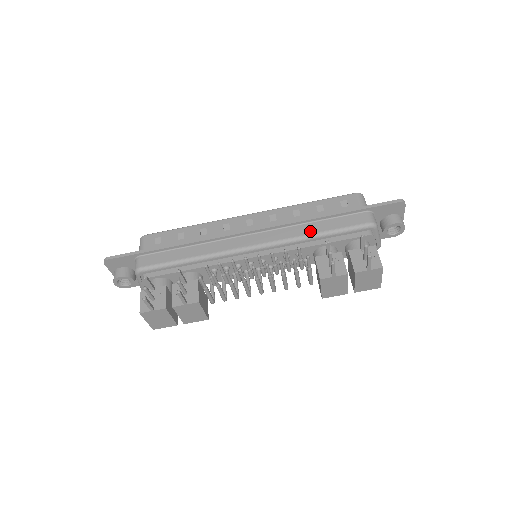
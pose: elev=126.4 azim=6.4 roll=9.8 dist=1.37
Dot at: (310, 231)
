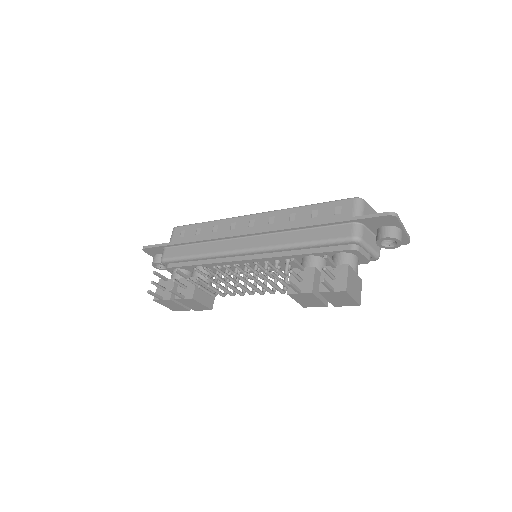
Dot at: (295, 240)
